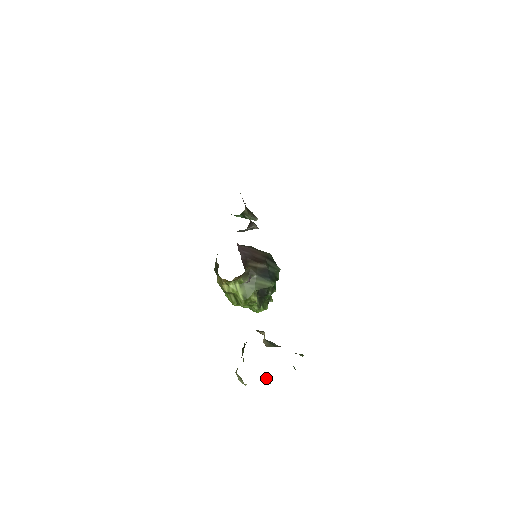
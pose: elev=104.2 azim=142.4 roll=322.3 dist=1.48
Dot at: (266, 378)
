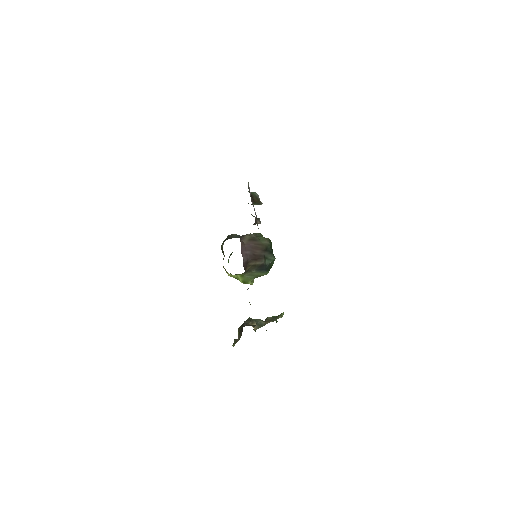
Dot at: occluded
